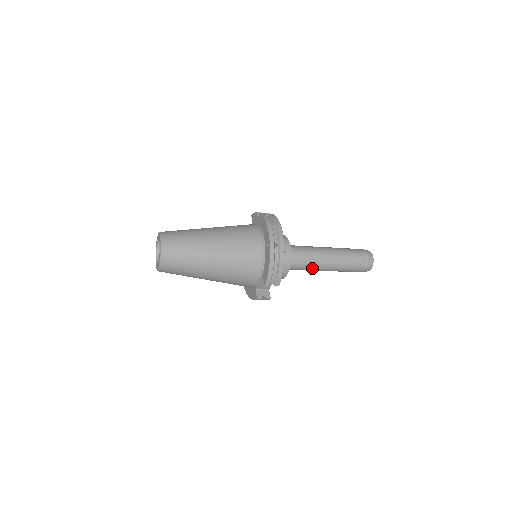
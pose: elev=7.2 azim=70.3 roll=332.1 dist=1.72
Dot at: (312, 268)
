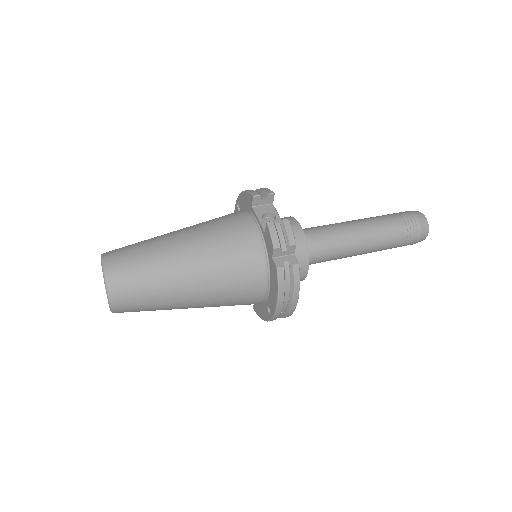
Dot at: occluded
